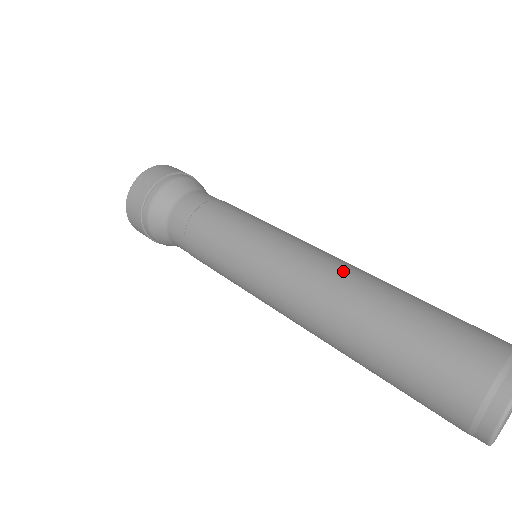
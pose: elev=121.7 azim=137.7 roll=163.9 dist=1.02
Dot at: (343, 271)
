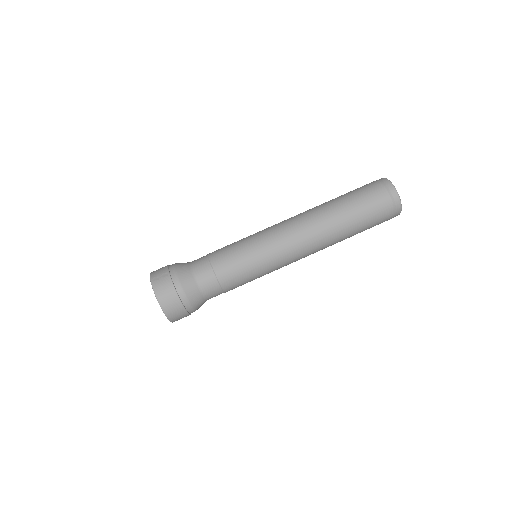
Dot at: (304, 212)
